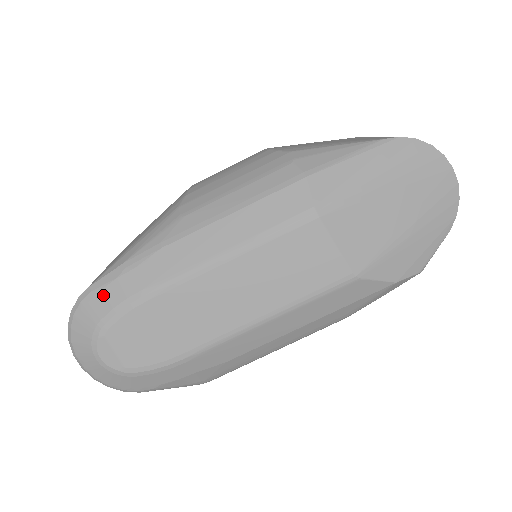
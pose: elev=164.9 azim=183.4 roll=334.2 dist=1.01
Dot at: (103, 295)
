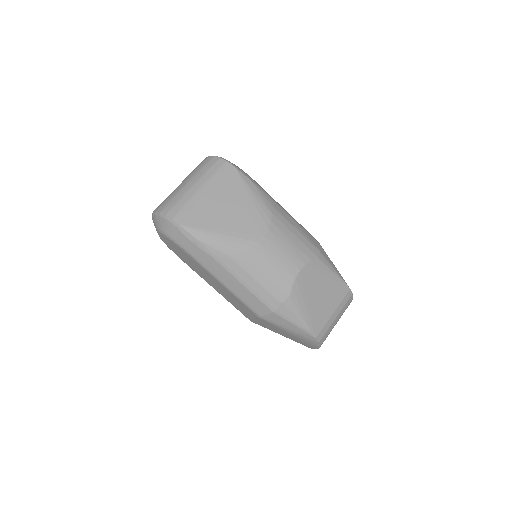
Dot at: (179, 235)
